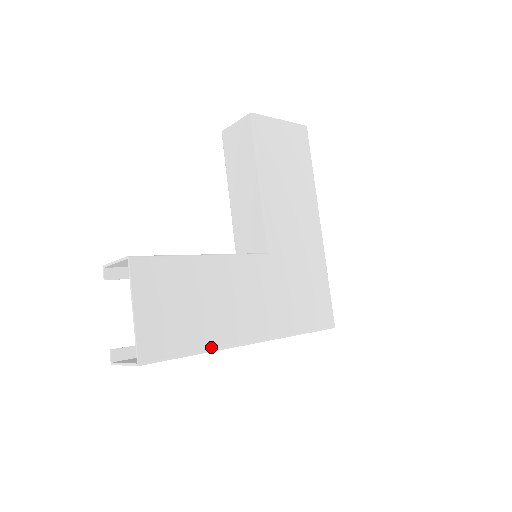
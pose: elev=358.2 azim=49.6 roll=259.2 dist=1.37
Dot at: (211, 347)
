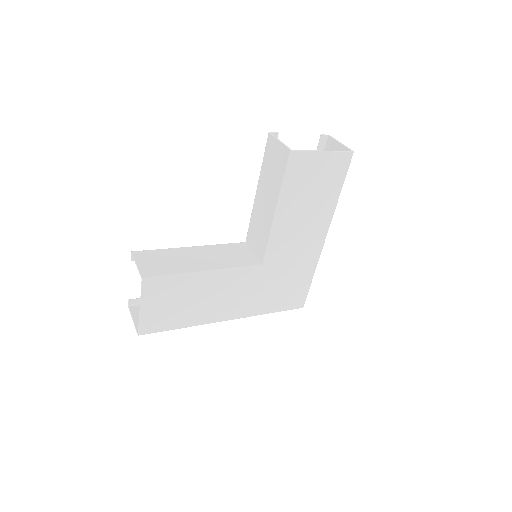
Dot at: (193, 325)
